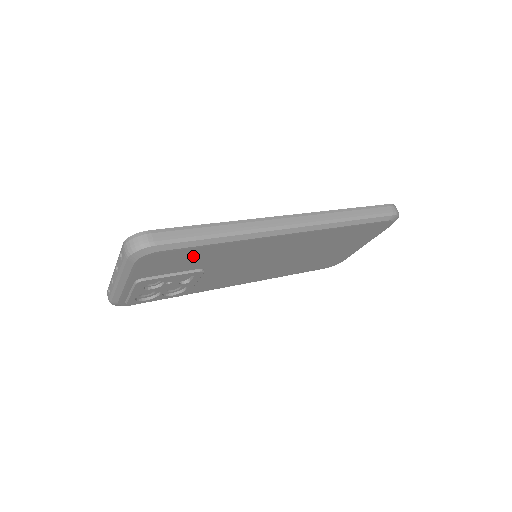
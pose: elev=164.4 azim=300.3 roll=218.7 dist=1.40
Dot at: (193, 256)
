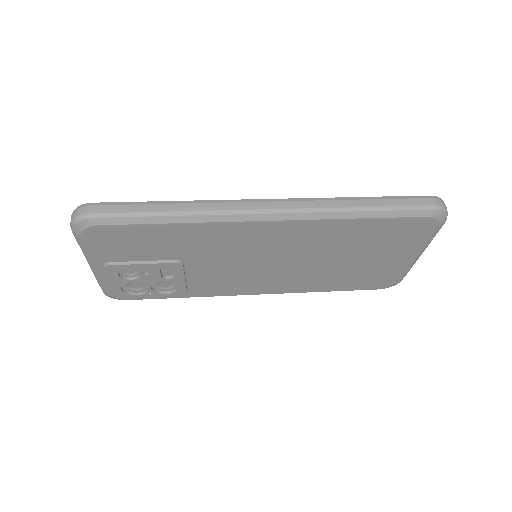
Dot at: (151, 239)
